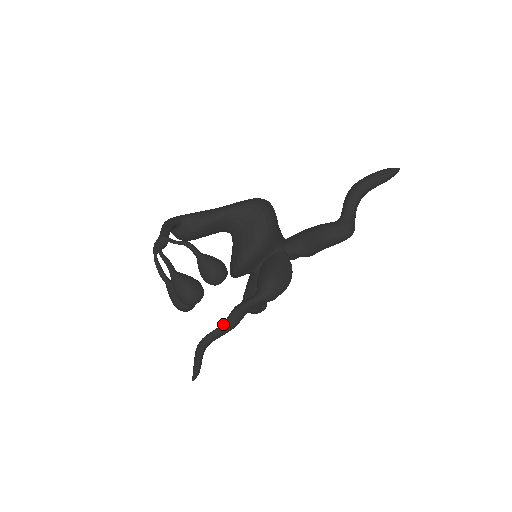
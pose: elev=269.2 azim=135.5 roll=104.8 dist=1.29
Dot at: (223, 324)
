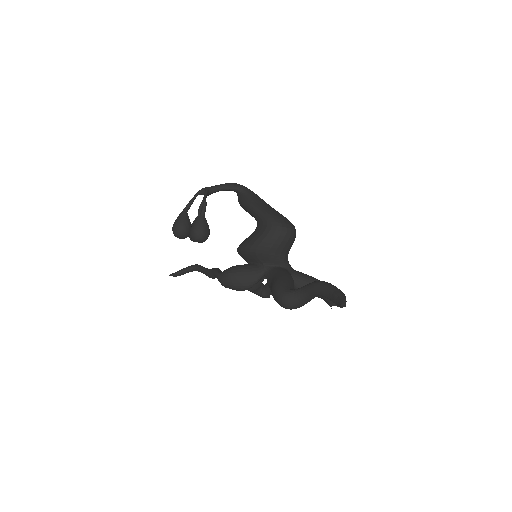
Dot at: (207, 269)
